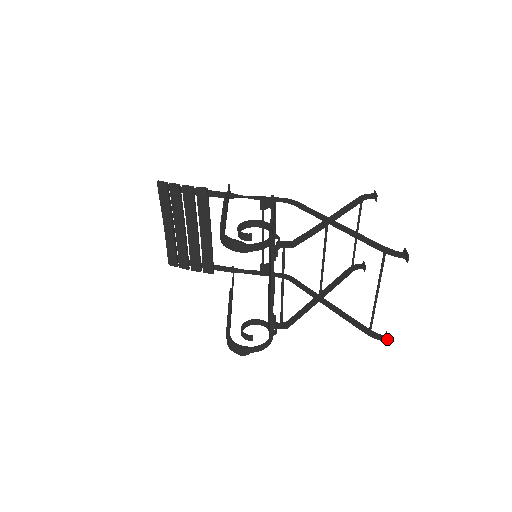
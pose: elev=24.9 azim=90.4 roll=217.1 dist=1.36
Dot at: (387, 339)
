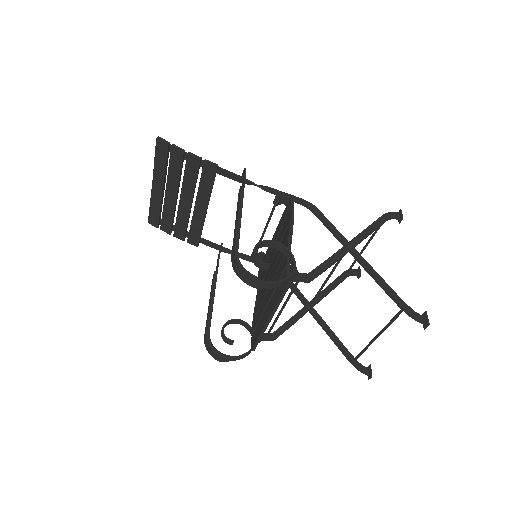
Dot at: (369, 374)
